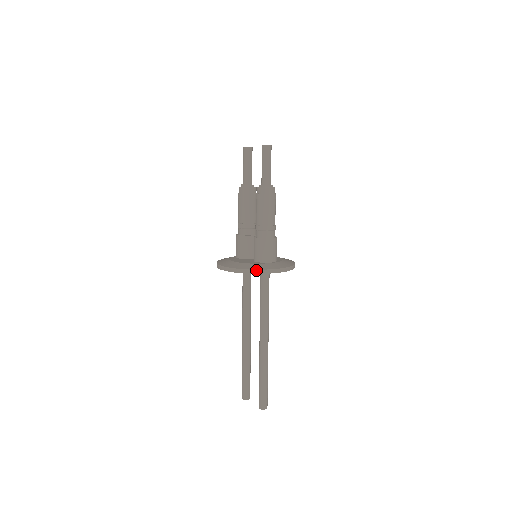
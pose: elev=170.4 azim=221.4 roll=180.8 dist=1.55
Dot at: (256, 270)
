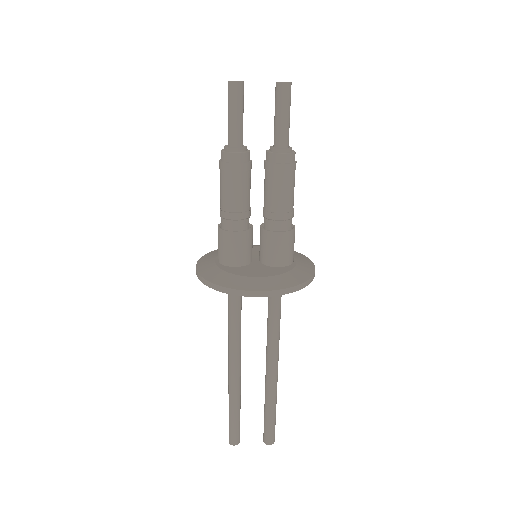
Dot at: (305, 282)
